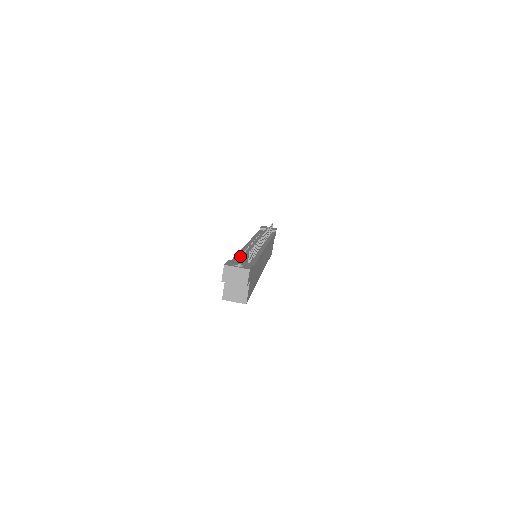
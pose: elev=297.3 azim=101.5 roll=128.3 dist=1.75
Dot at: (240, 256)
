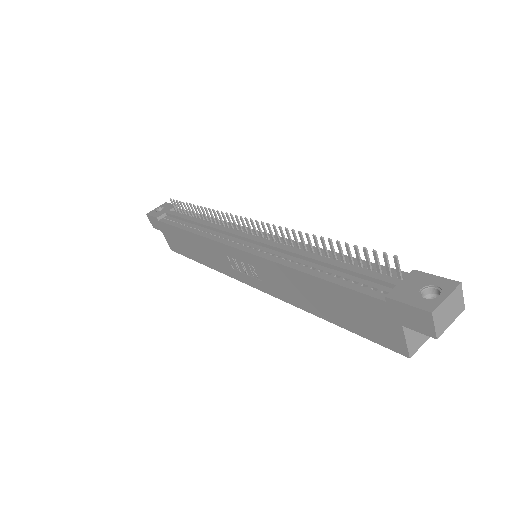
Dot at: (334, 276)
